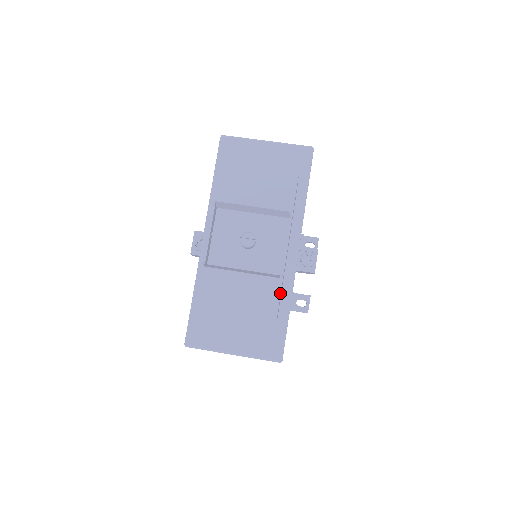
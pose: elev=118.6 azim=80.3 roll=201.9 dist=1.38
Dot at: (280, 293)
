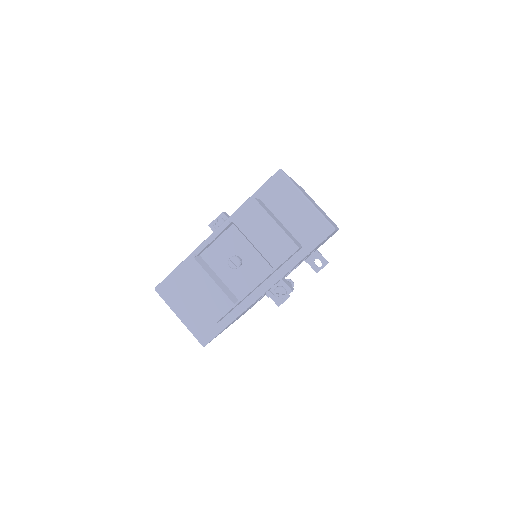
Dot at: occluded
